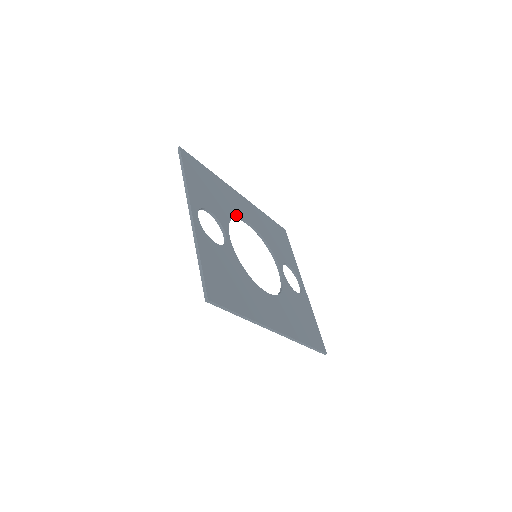
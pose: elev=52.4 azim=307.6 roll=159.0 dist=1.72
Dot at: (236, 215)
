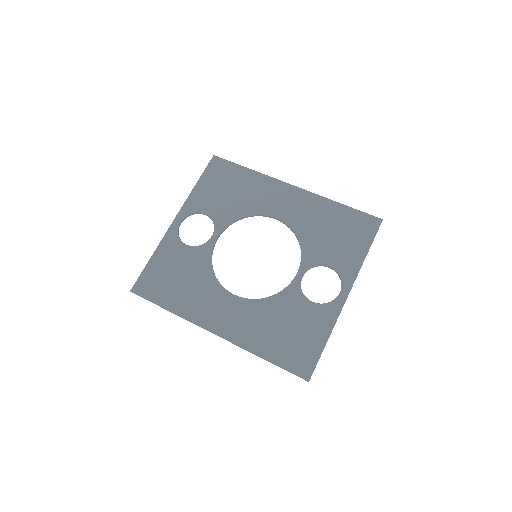
Dot at: (256, 213)
